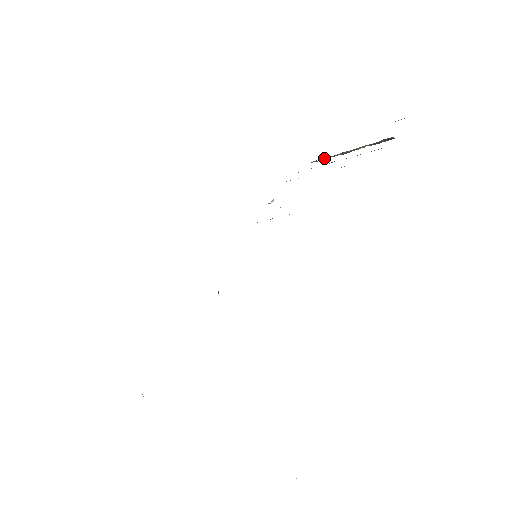
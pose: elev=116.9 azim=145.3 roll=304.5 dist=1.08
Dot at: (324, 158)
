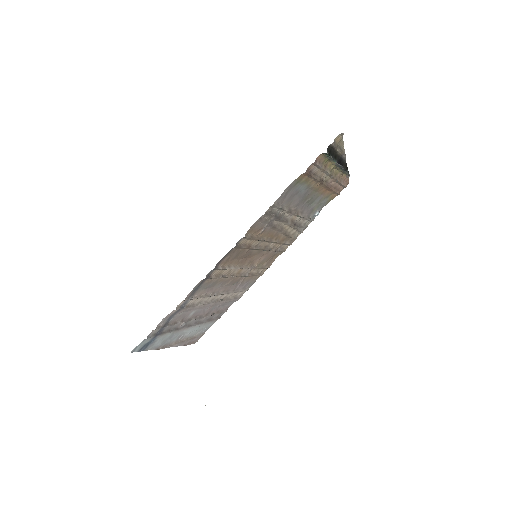
Dot at: (345, 172)
